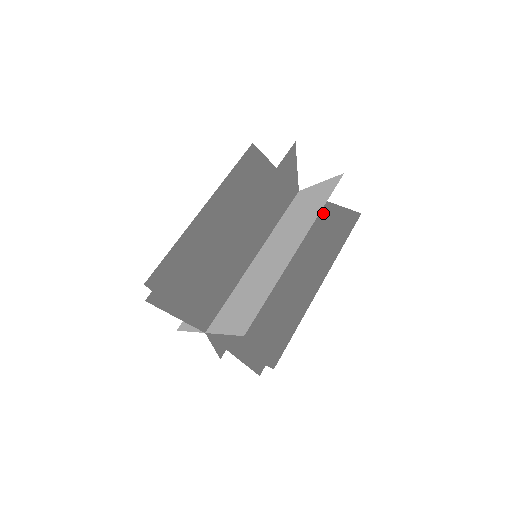
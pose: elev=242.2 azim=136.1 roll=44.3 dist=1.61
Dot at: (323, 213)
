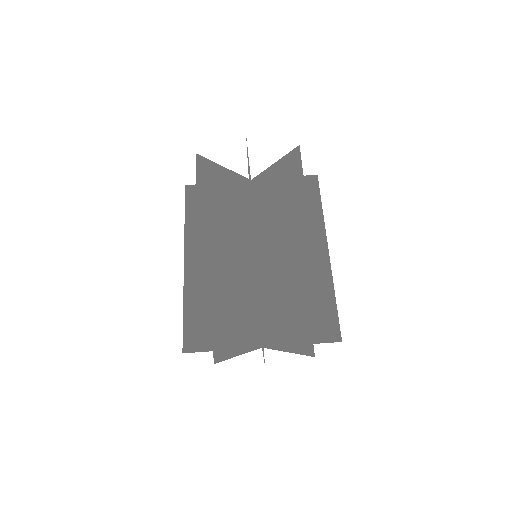
Dot at: (275, 176)
